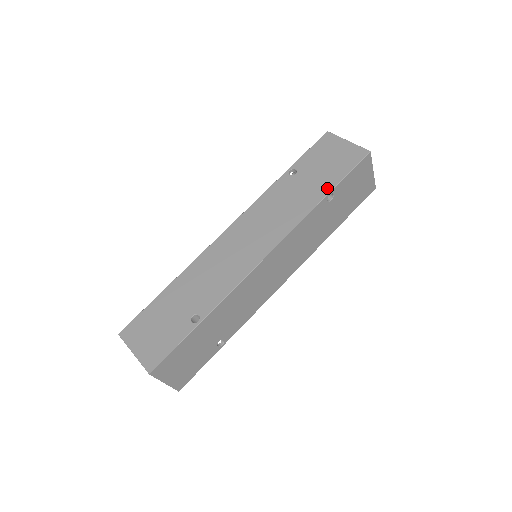
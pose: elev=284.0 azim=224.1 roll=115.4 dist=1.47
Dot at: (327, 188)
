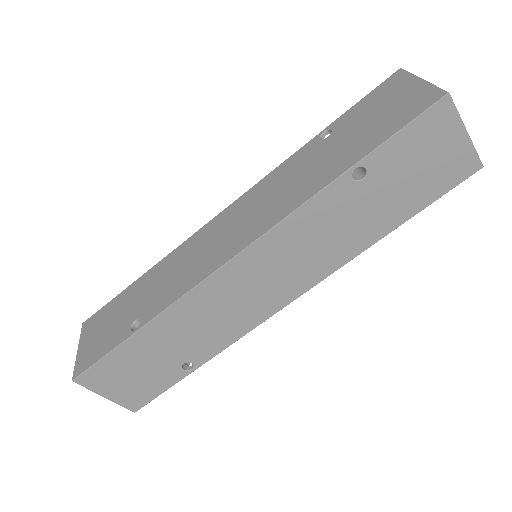
Dot at: (354, 157)
